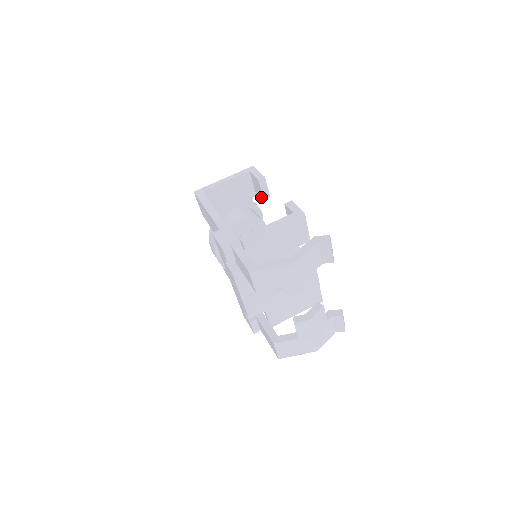
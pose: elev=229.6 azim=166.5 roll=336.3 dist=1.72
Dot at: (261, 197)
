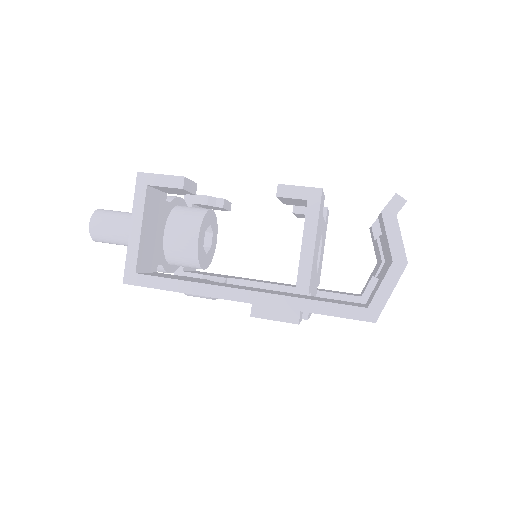
Dot at: (185, 194)
